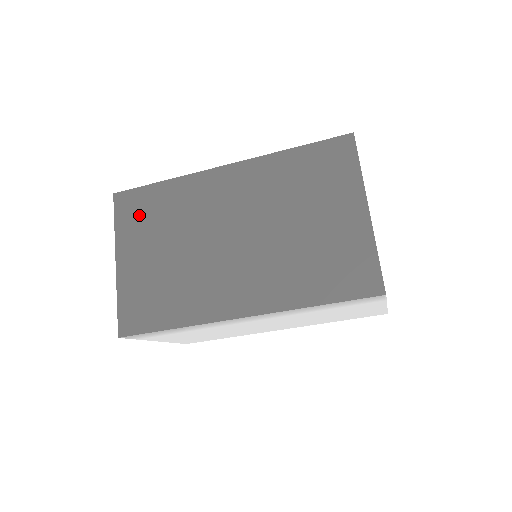
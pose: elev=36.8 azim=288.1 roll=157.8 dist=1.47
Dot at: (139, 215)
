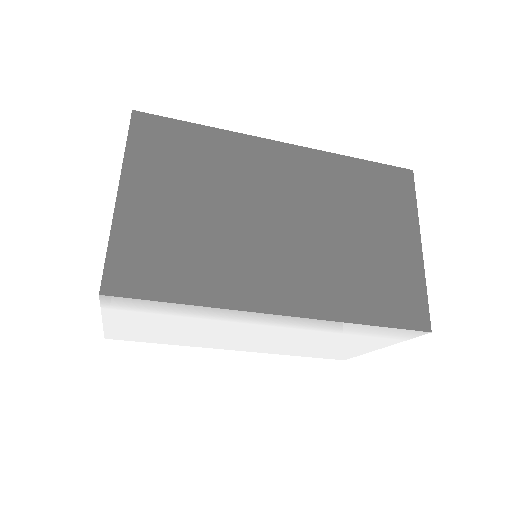
Dot at: (165, 150)
